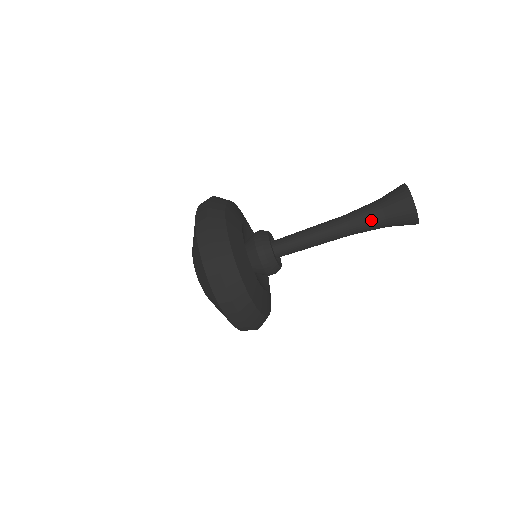
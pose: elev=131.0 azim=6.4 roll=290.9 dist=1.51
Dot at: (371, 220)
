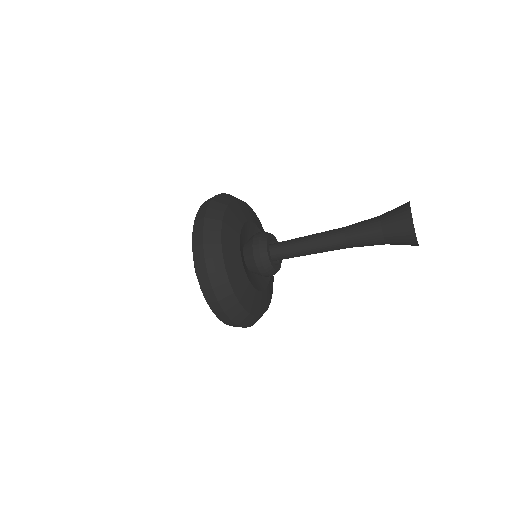
Dot at: (371, 243)
